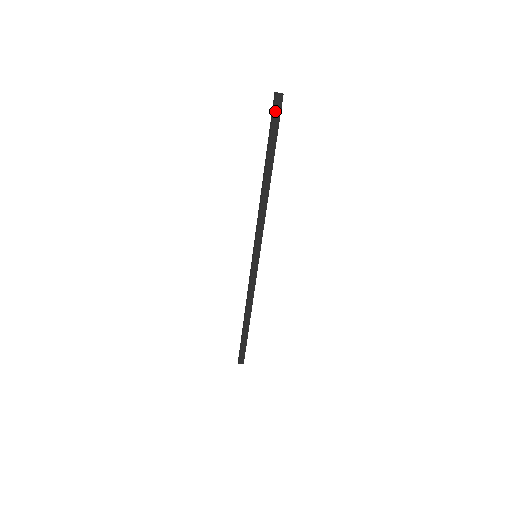
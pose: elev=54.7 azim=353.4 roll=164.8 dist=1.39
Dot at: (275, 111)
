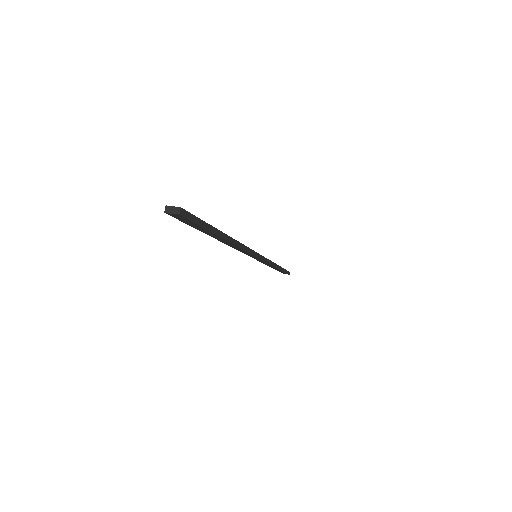
Dot at: (181, 219)
